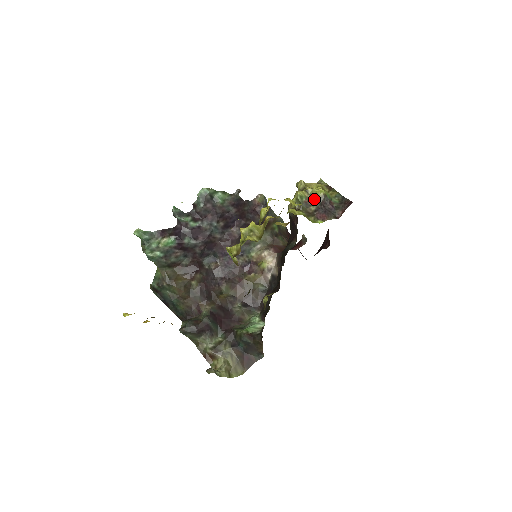
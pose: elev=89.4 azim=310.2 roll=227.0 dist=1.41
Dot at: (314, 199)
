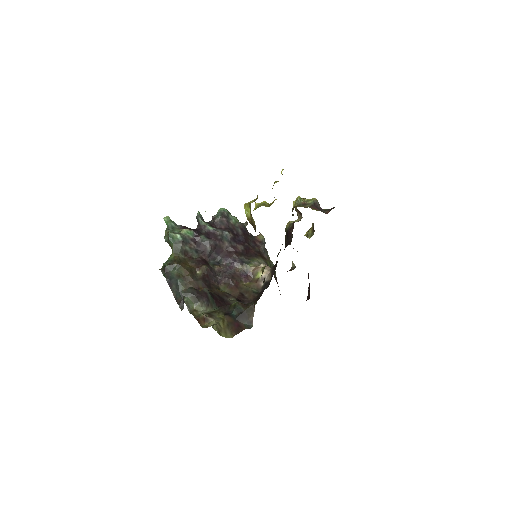
Dot at: (309, 202)
